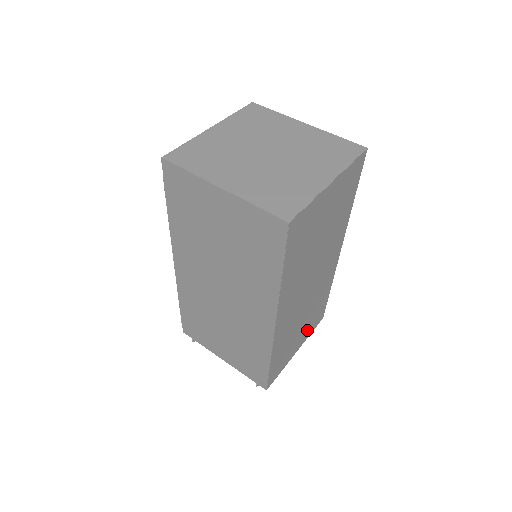
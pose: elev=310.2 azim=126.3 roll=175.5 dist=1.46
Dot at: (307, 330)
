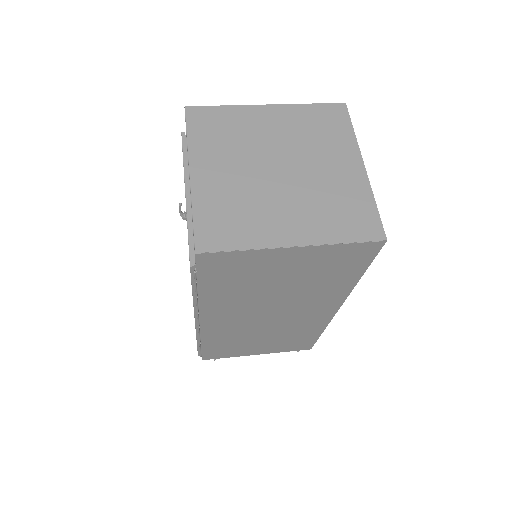
Dot at: occluded
